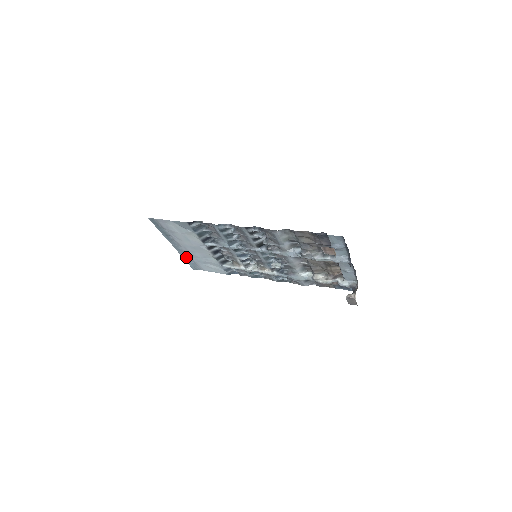
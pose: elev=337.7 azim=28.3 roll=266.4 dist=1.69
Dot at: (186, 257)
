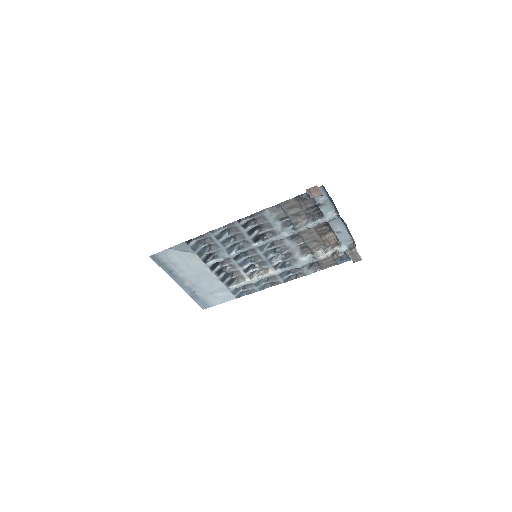
Dot at: (193, 295)
